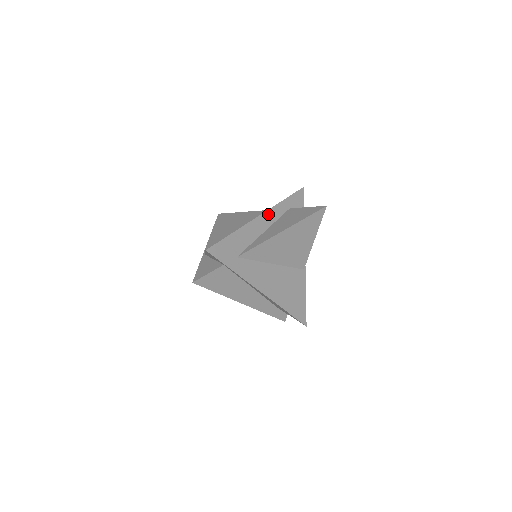
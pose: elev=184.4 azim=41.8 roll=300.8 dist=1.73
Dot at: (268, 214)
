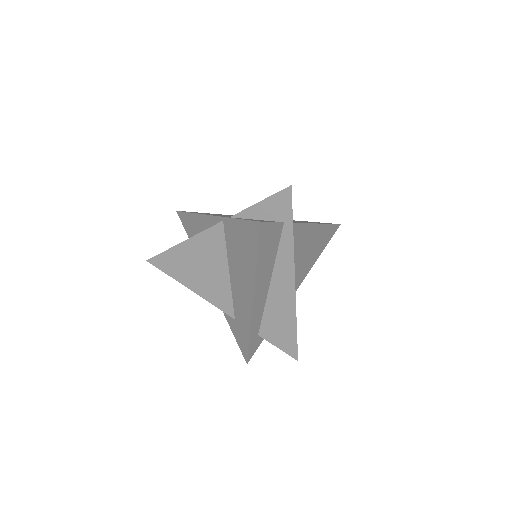
Dot at: occluded
